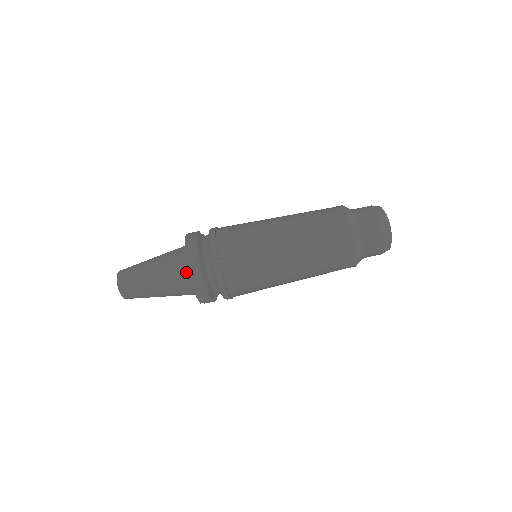
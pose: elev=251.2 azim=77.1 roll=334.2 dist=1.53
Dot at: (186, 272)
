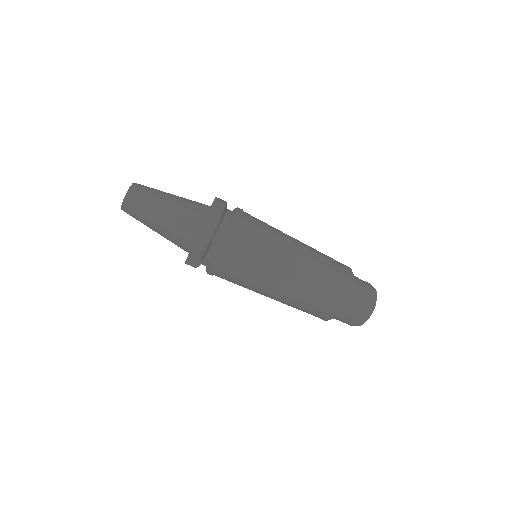
Dot at: (198, 221)
